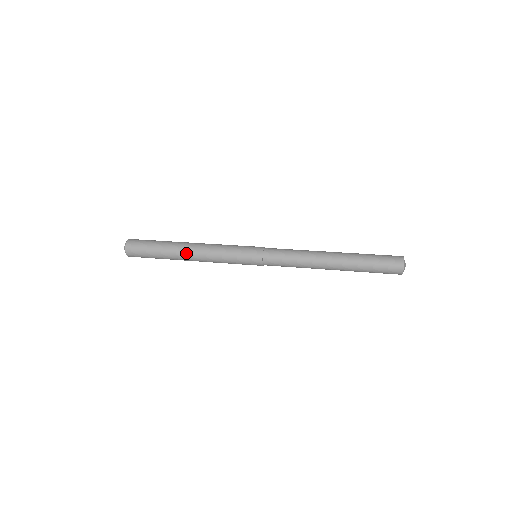
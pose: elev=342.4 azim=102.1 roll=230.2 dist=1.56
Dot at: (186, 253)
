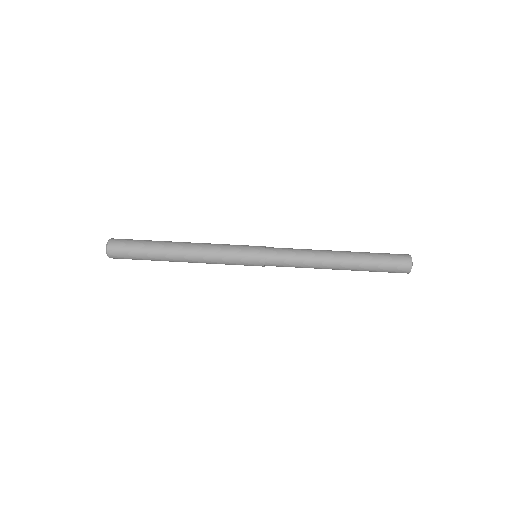
Dot at: (179, 260)
